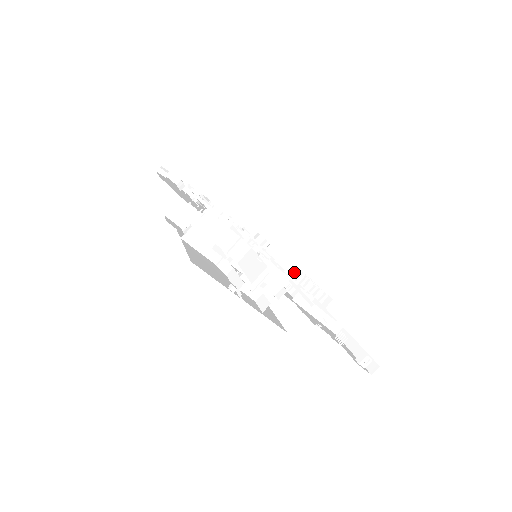
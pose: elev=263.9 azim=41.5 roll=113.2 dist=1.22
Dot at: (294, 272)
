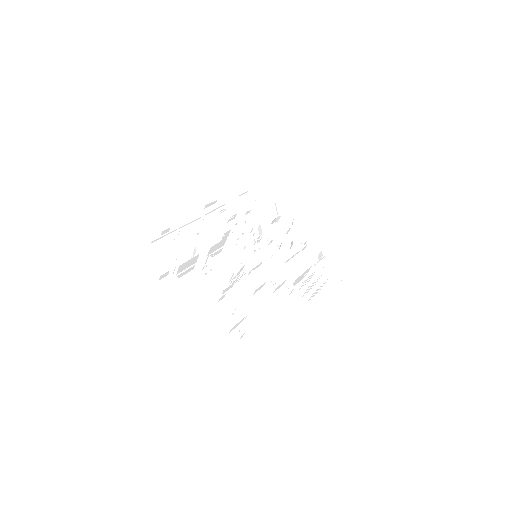
Dot at: occluded
